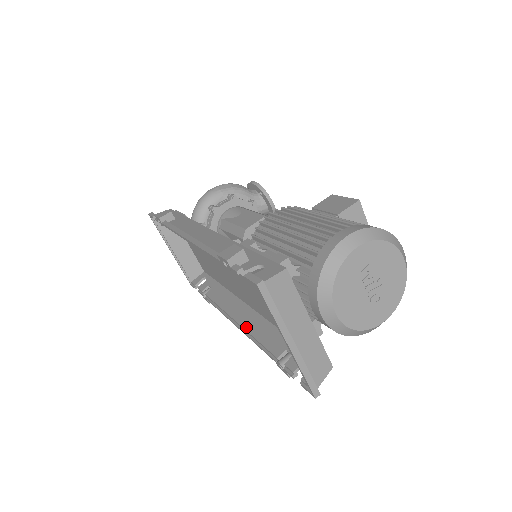
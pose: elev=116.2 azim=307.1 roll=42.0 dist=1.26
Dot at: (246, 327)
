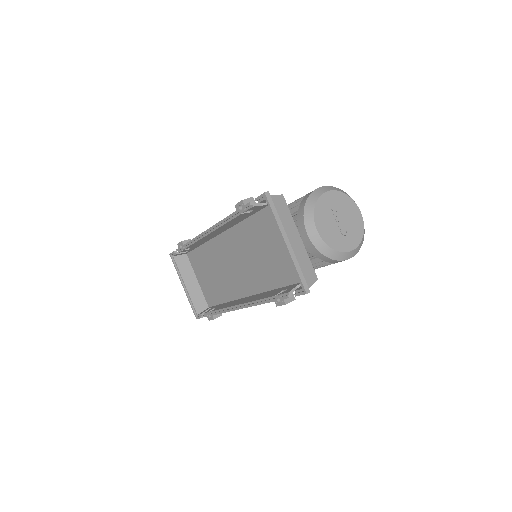
Dot at: (249, 301)
